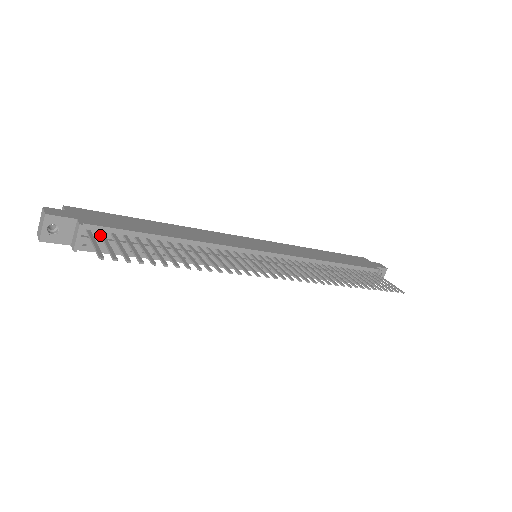
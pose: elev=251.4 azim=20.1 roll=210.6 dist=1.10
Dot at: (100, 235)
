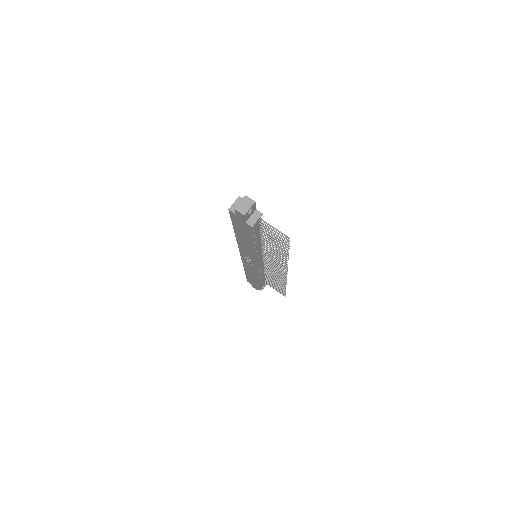
Dot at: occluded
